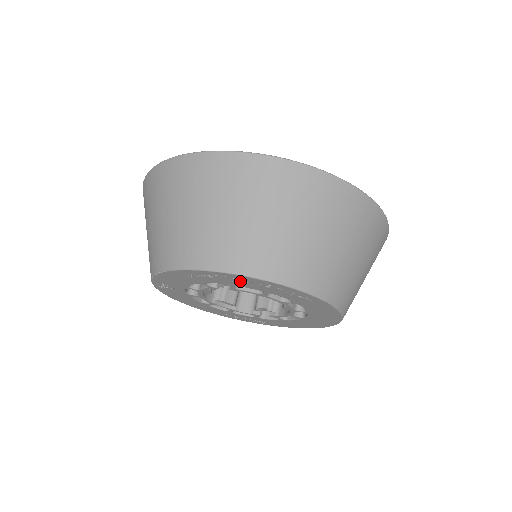
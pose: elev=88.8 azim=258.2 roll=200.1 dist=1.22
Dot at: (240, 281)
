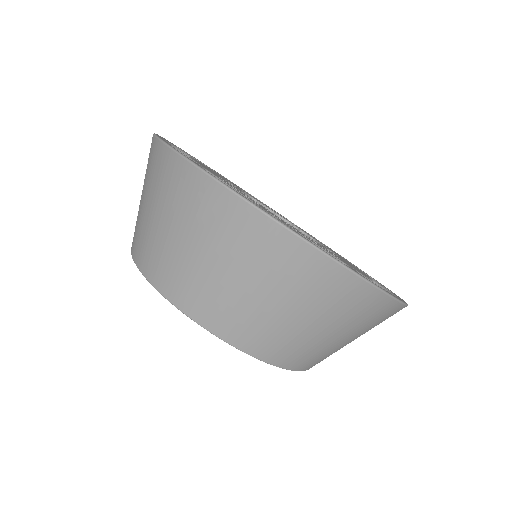
Dot at: occluded
